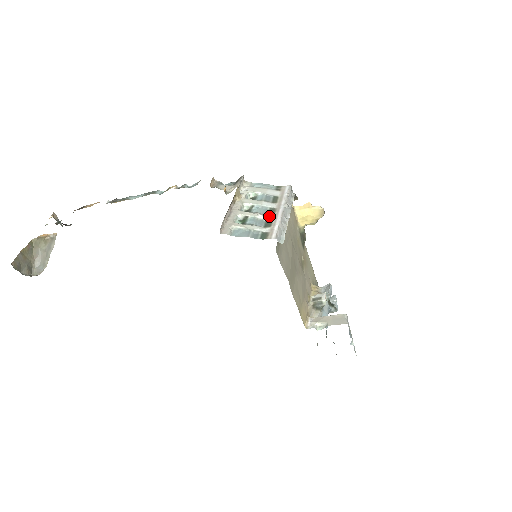
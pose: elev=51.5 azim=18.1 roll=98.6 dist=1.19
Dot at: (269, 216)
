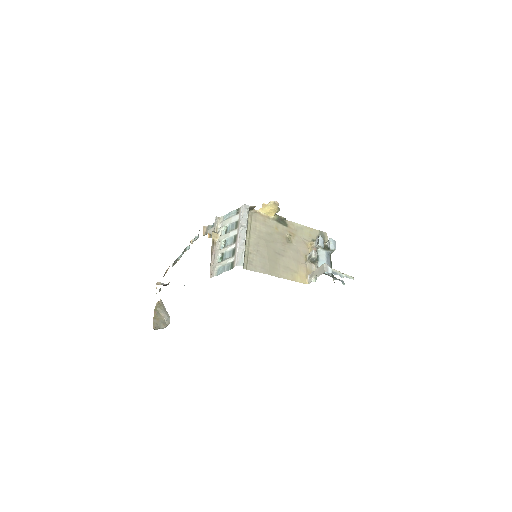
Dot at: (234, 245)
